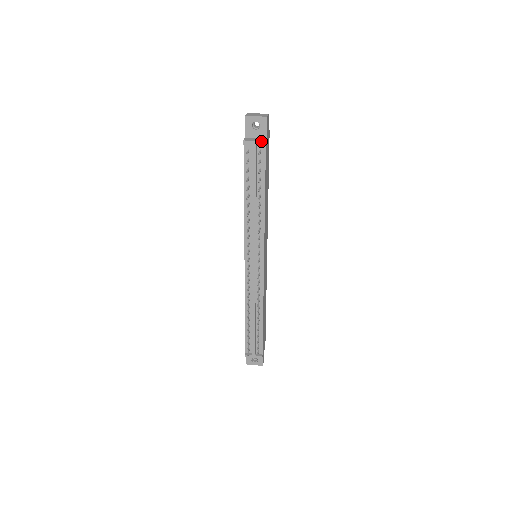
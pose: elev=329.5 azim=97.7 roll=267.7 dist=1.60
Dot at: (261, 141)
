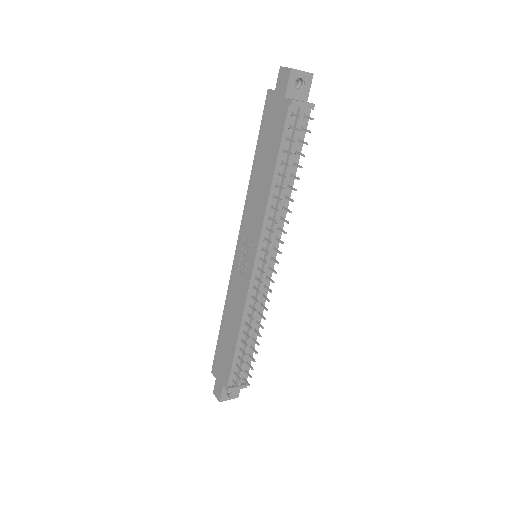
Dot at: (310, 103)
